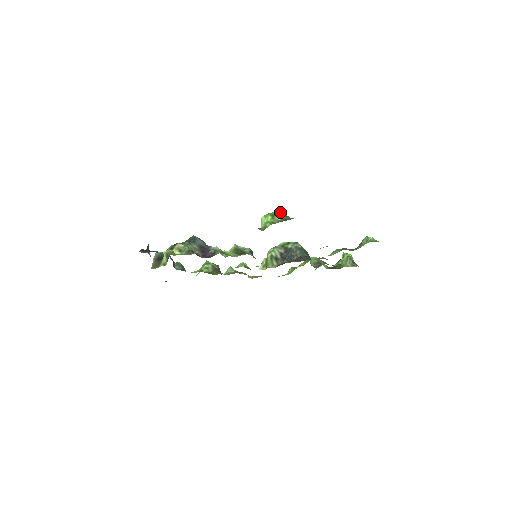
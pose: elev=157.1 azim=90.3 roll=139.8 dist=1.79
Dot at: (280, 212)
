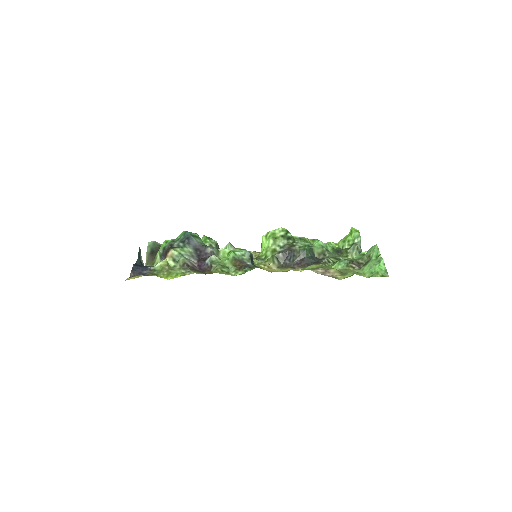
Dot at: (283, 230)
